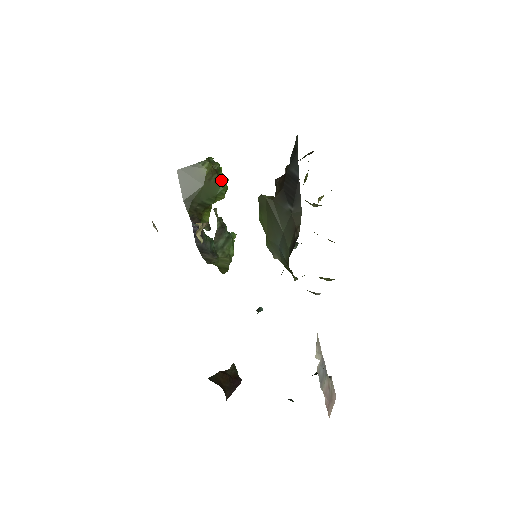
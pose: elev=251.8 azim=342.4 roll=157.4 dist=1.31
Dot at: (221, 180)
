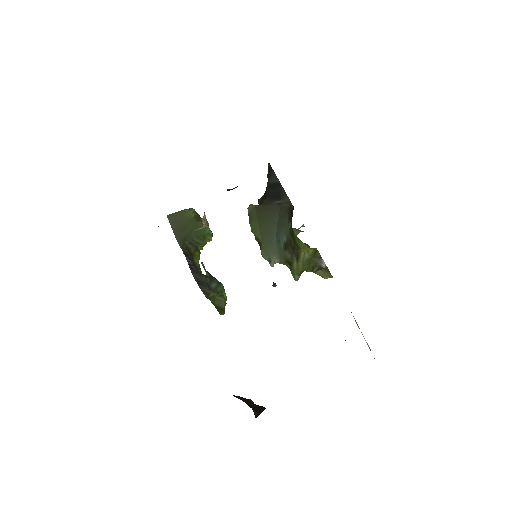
Dot at: occluded
